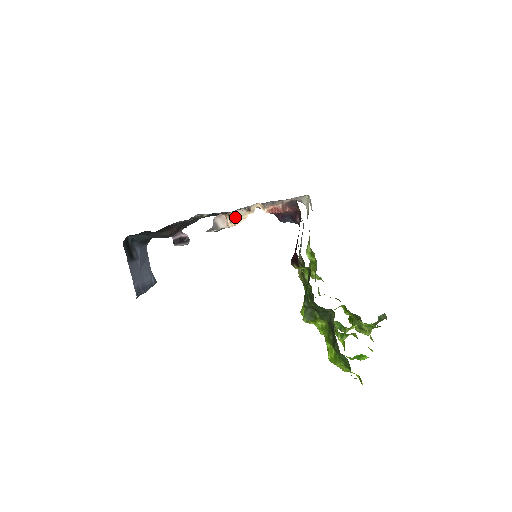
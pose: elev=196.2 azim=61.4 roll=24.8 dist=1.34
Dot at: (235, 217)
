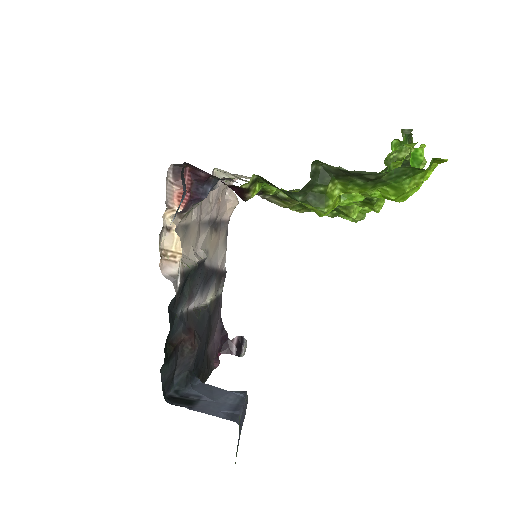
Dot at: (171, 250)
